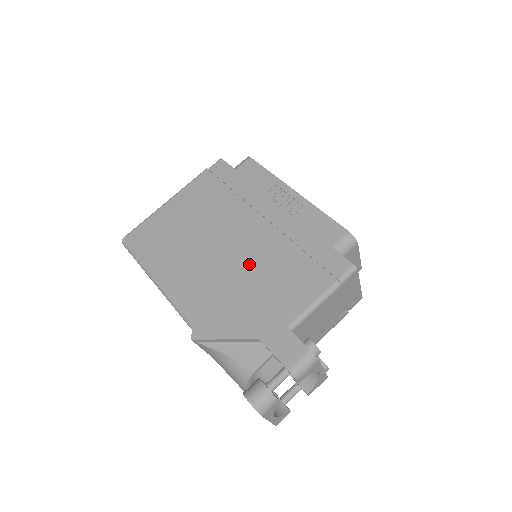
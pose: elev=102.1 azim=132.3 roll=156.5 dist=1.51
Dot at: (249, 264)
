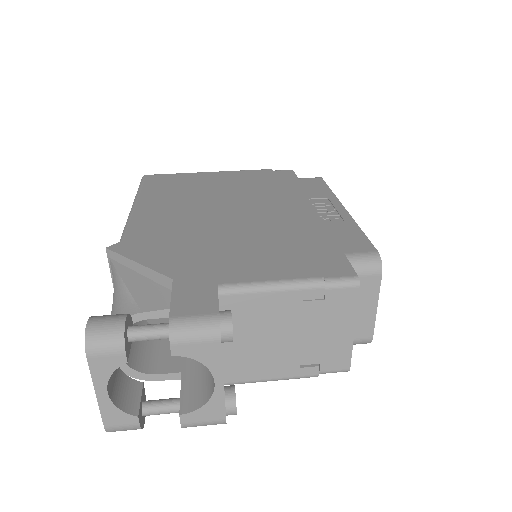
Dot at: (236, 228)
